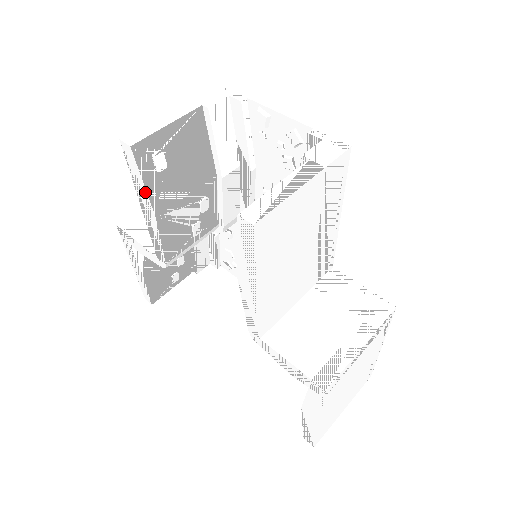
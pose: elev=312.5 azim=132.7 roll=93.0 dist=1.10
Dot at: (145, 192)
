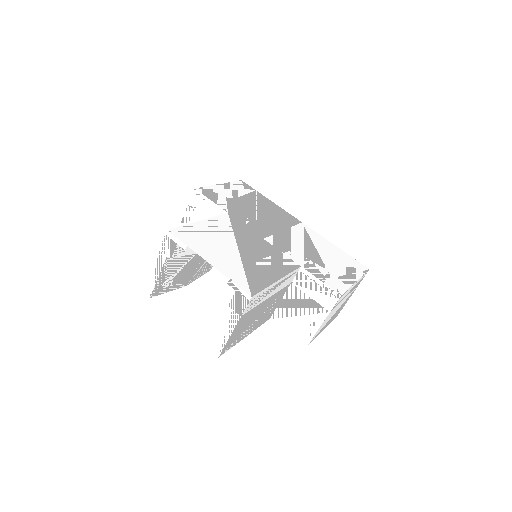
Dot at: (172, 289)
